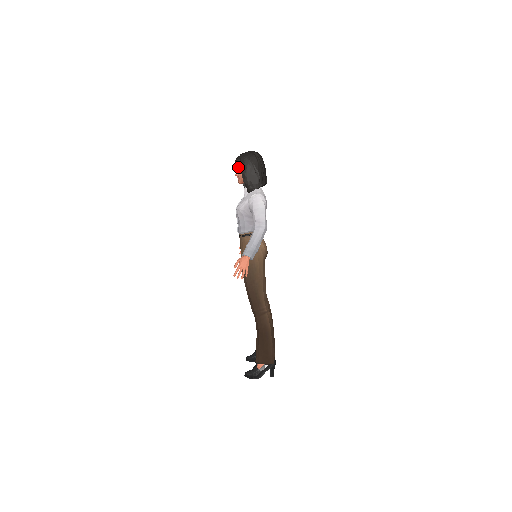
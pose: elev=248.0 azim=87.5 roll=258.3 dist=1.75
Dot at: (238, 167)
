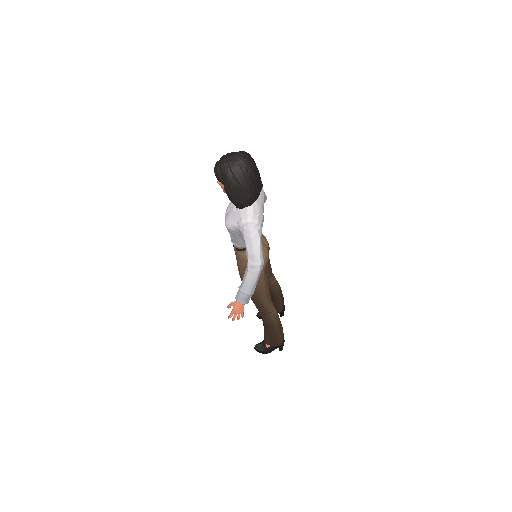
Dot at: (219, 181)
